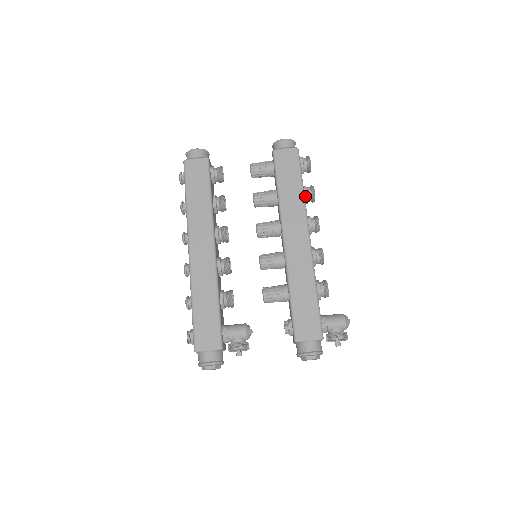
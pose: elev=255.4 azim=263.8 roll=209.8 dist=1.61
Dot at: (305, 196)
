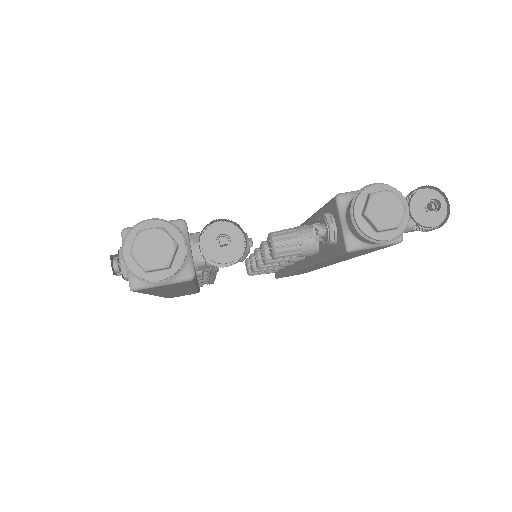
Dot at: occluded
